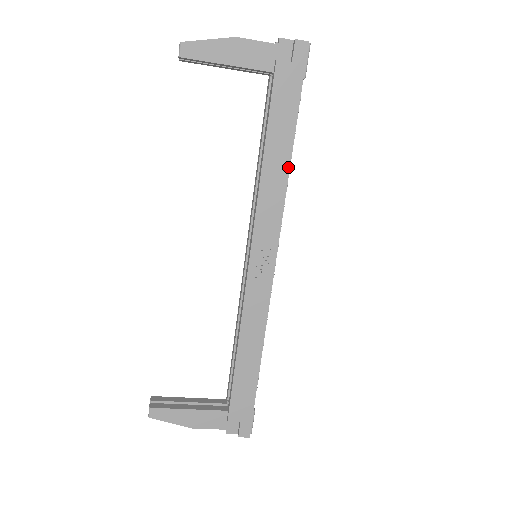
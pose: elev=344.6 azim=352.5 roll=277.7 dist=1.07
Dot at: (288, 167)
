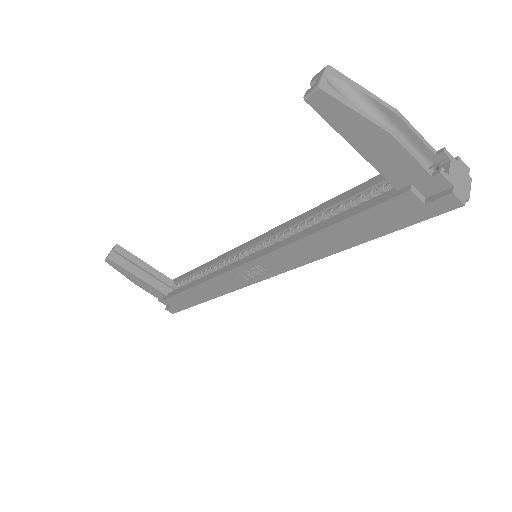
Dot at: (332, 253)
